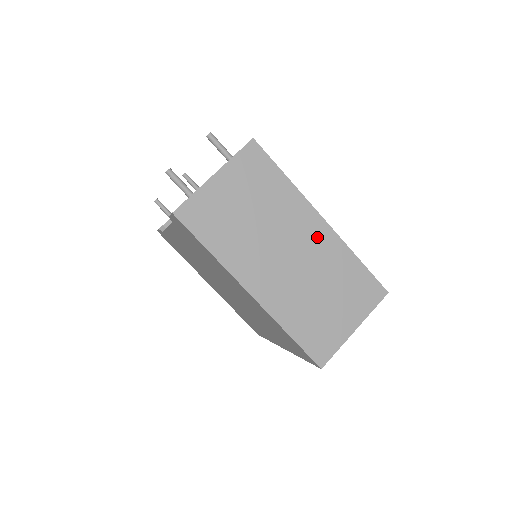
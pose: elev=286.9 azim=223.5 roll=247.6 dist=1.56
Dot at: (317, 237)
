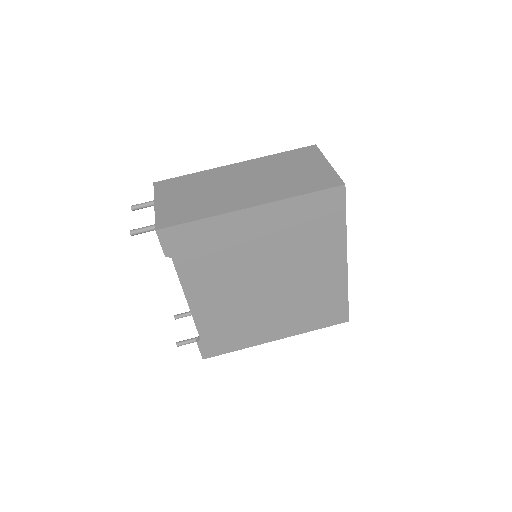
Dot at: (244, 168)
